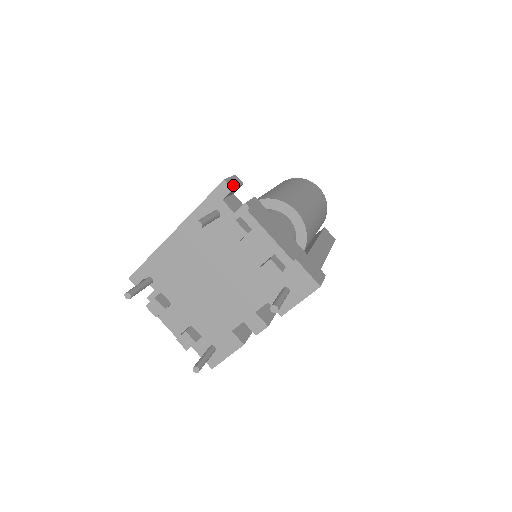
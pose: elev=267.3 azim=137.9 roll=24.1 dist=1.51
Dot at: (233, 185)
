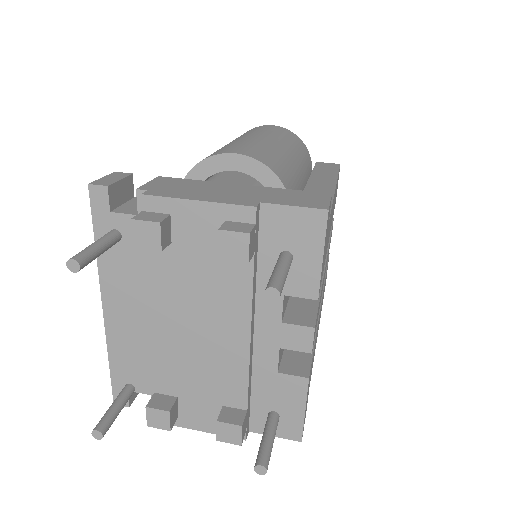
Dot at: (108, 182)
